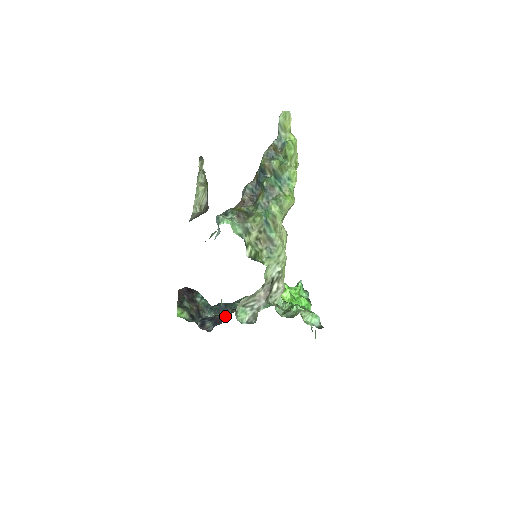
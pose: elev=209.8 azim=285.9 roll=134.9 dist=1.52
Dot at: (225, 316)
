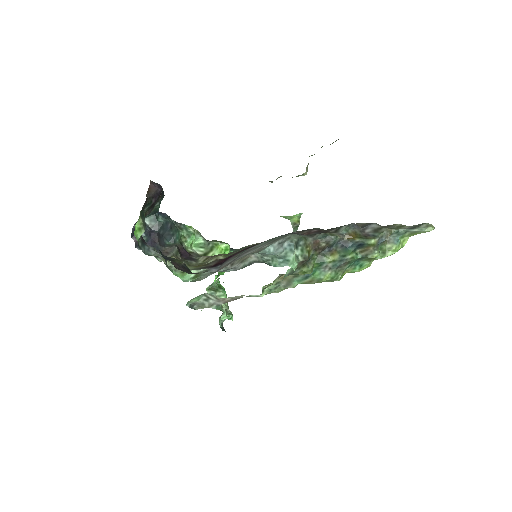
Dot at: (166, 250)
